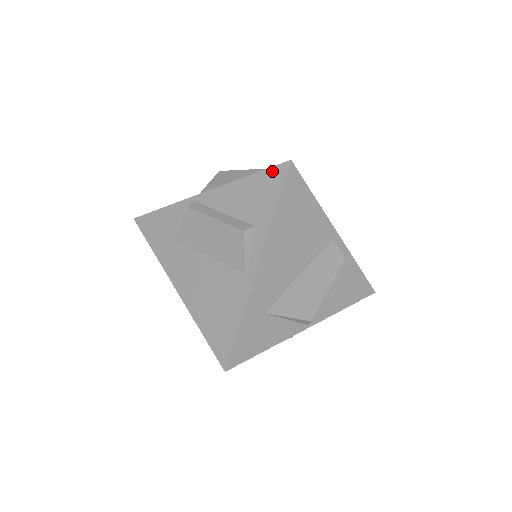
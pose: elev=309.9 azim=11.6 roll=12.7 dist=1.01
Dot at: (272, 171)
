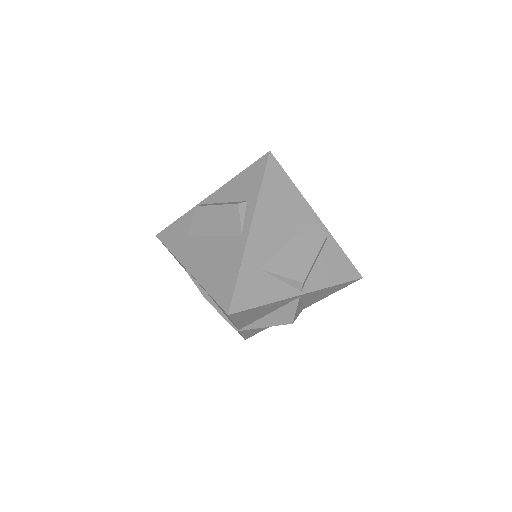
Dot at: (257, 162)
